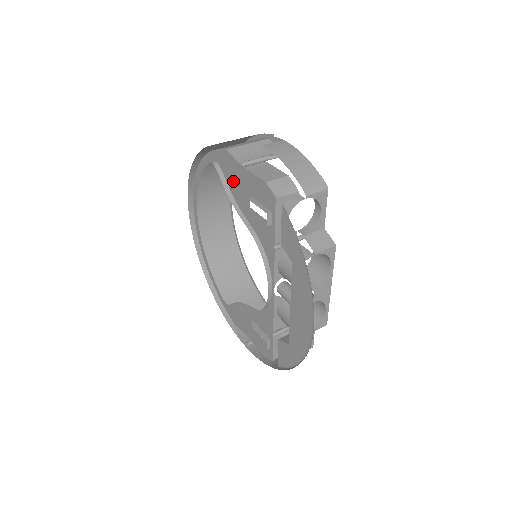
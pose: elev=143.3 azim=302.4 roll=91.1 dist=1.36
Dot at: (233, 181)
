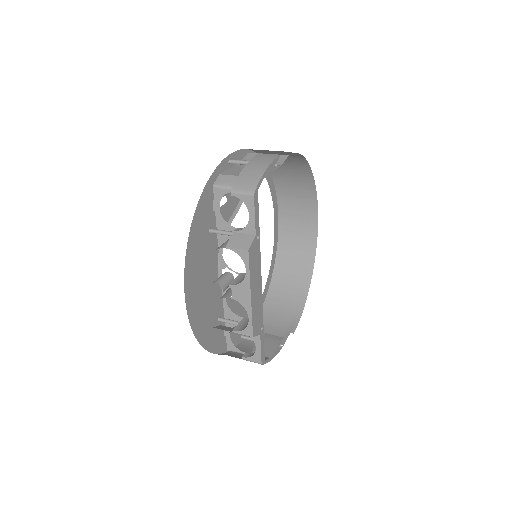
Dot at: occluded
